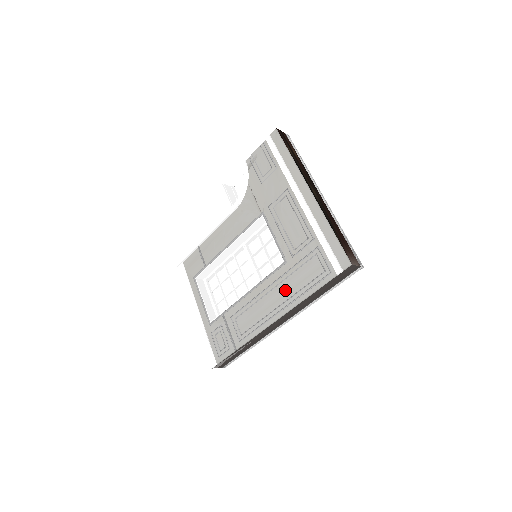
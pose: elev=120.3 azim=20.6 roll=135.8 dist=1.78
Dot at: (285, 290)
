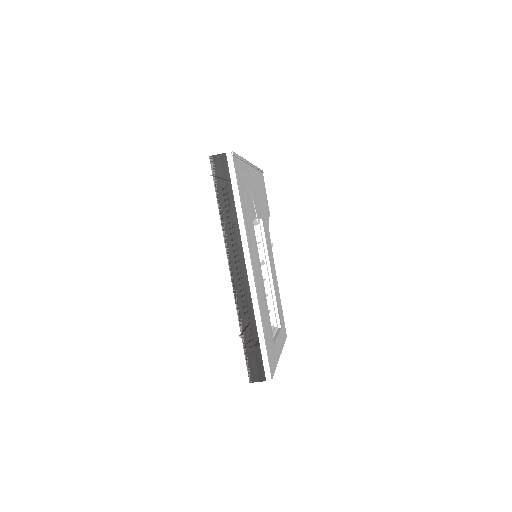
Dot at: occluded
